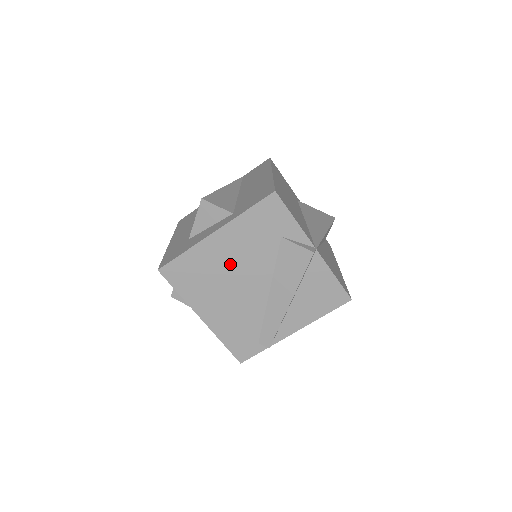
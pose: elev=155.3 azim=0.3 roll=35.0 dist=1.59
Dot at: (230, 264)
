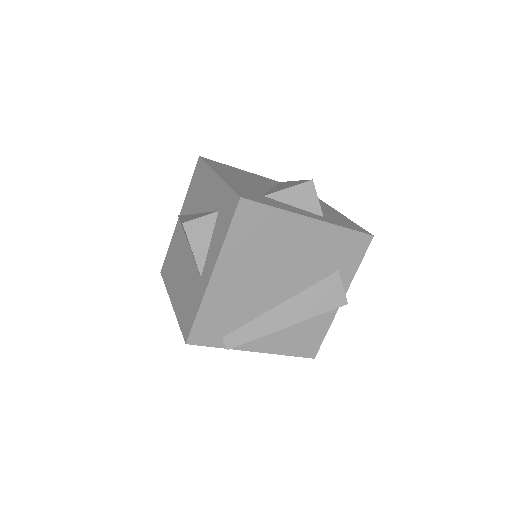
Dot at: (289, 253)
